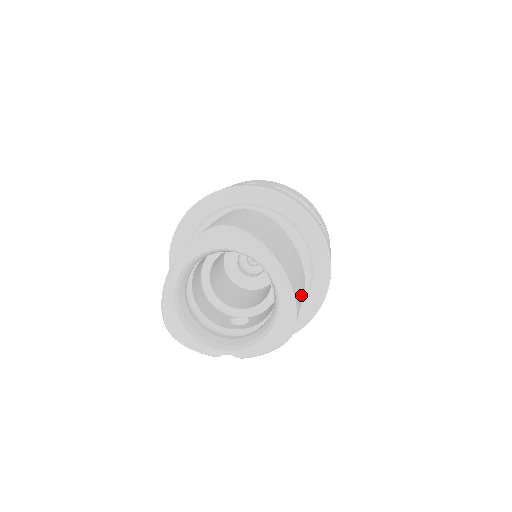
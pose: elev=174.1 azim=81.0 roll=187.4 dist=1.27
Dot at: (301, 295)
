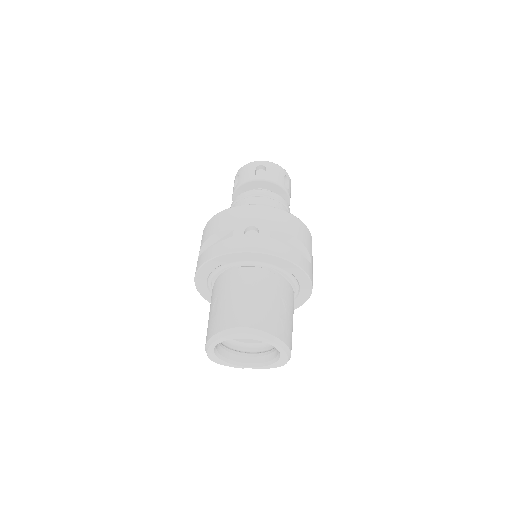
Dot at: occluded
